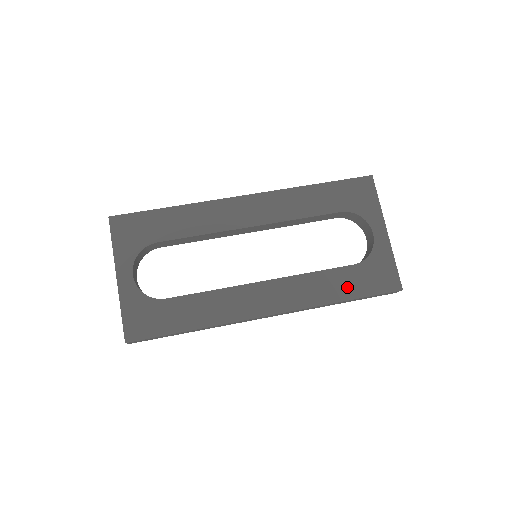
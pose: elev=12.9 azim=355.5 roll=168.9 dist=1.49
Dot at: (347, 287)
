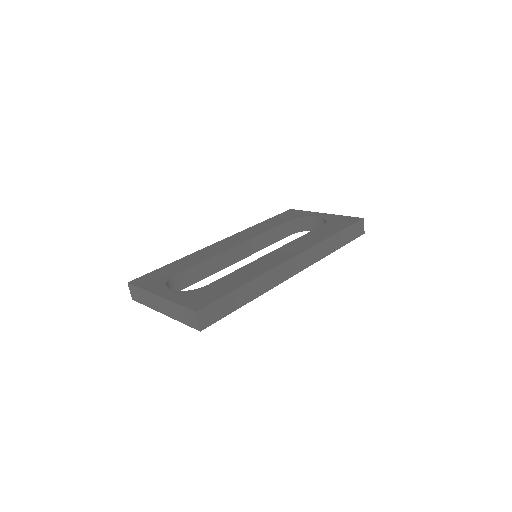
Dot at: (329, 231)
